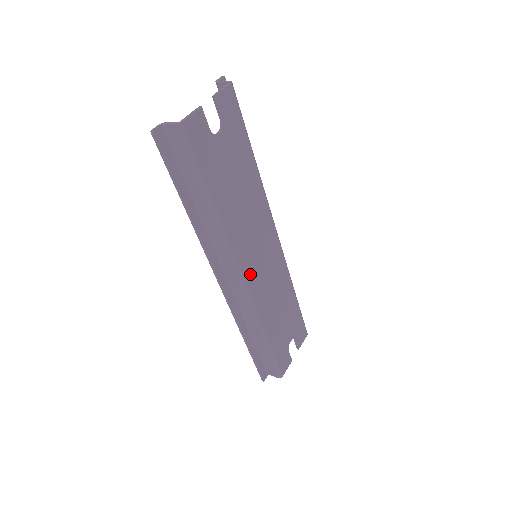
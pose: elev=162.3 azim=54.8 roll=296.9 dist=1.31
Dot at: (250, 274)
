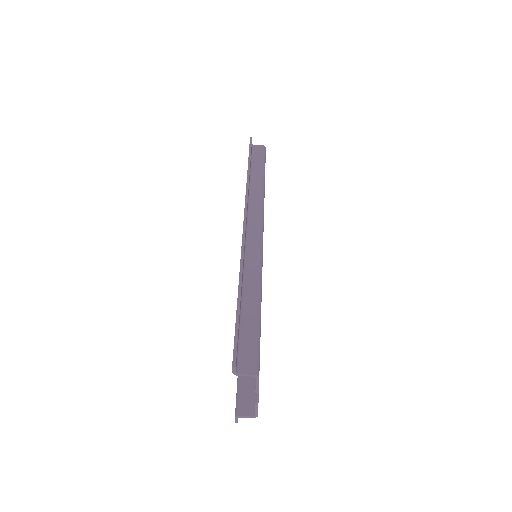
Dot at: occluded
